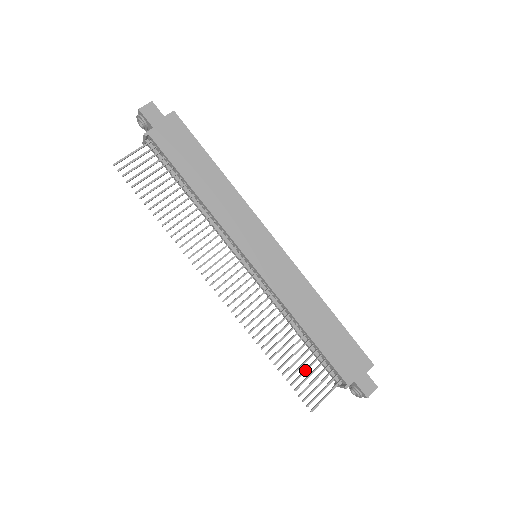
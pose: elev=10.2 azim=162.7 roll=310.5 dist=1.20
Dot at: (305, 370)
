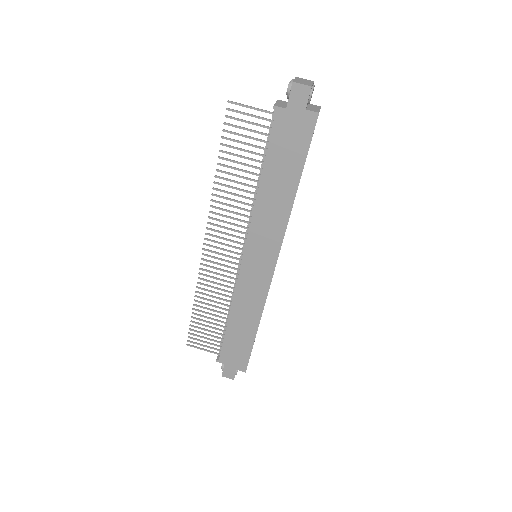
Dot at: (206, 330)
